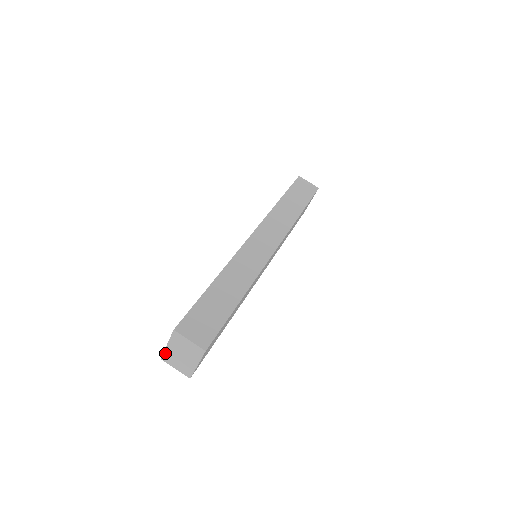
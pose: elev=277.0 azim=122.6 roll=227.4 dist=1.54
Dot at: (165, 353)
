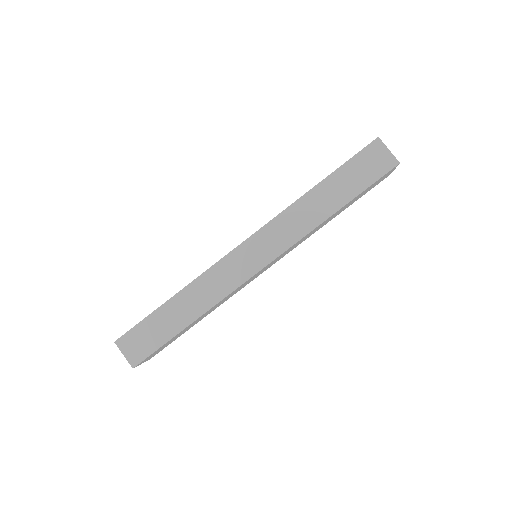
Dot at: occluded
